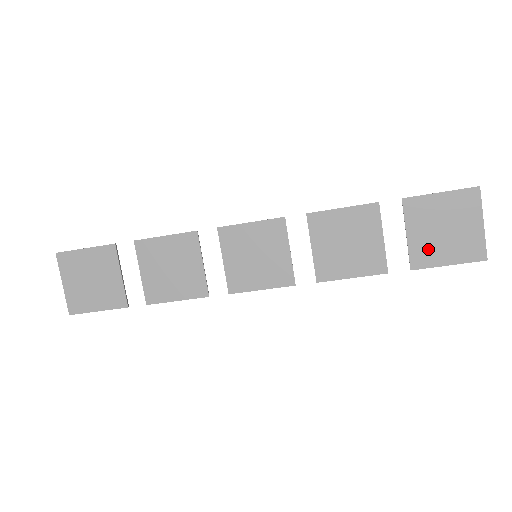
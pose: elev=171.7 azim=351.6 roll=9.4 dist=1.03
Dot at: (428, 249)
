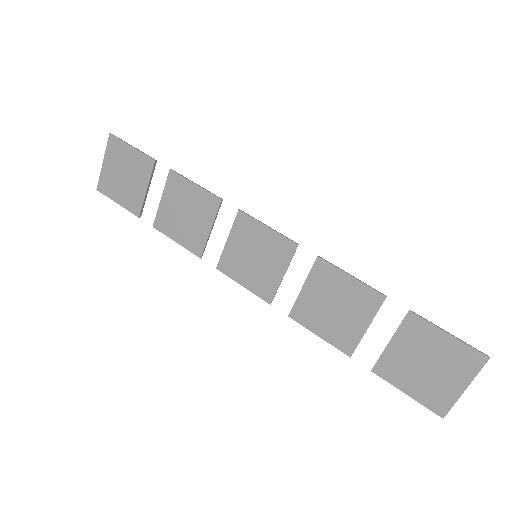
Dot at: (399, 368)
